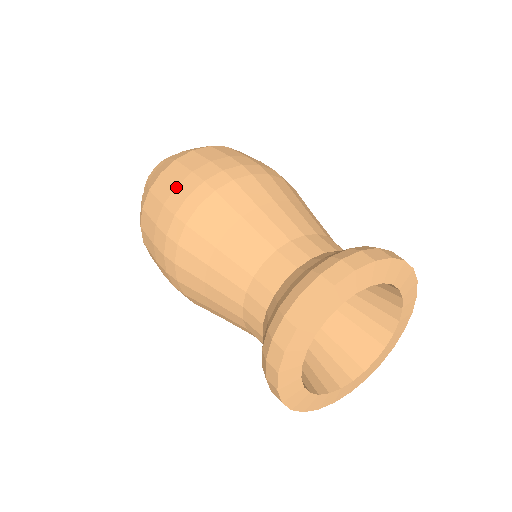
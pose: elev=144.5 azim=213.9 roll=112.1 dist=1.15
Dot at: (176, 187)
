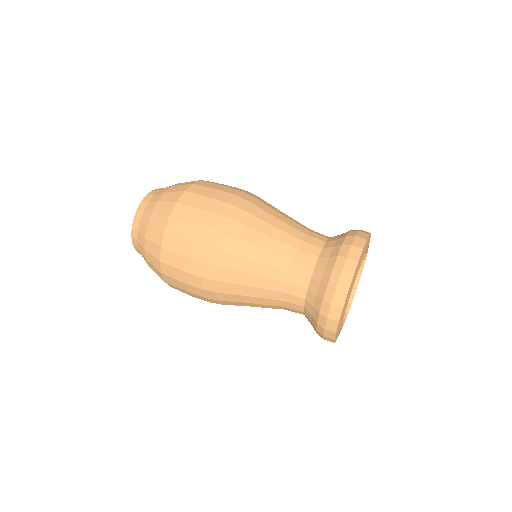
Dot at: (187, 258)
